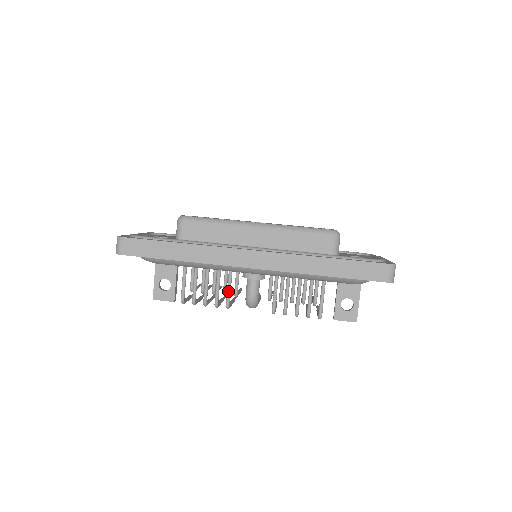
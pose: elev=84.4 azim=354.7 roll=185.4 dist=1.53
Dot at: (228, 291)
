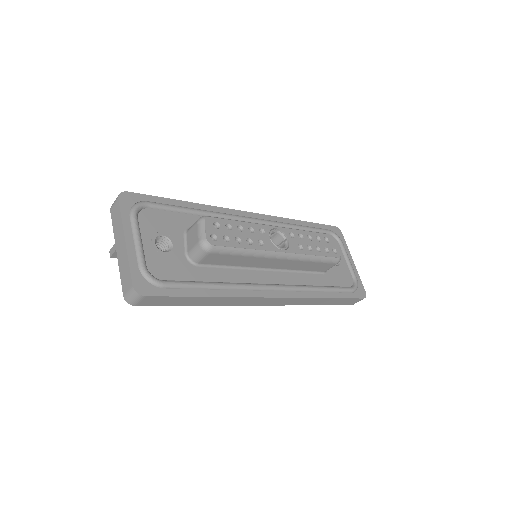
Dot at: occluded
